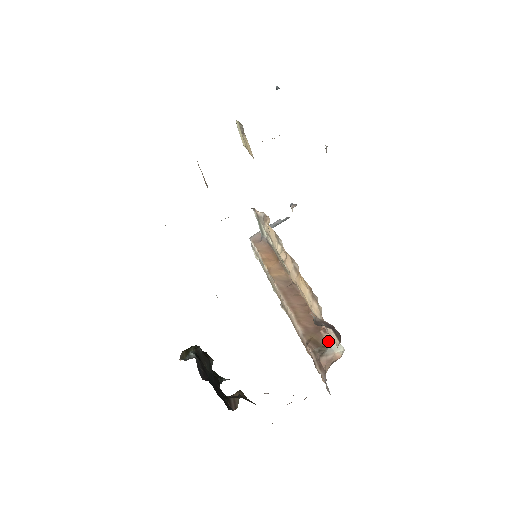
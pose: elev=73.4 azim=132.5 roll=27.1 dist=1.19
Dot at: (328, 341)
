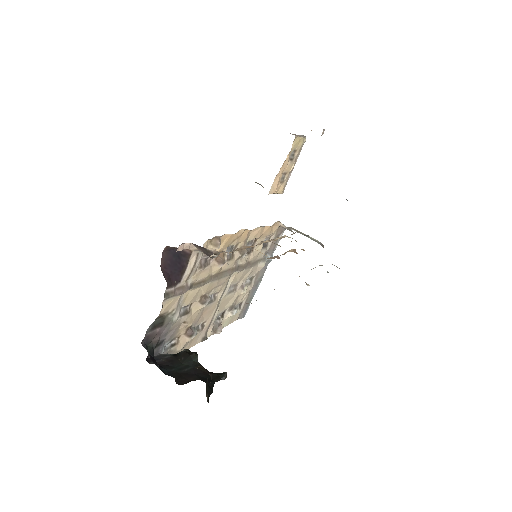
Dot at: (228, 264)
